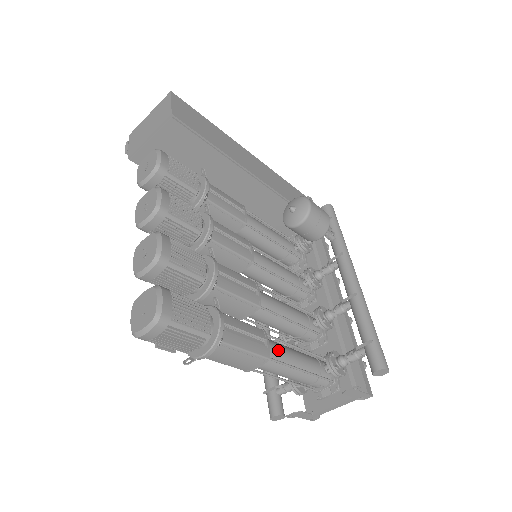
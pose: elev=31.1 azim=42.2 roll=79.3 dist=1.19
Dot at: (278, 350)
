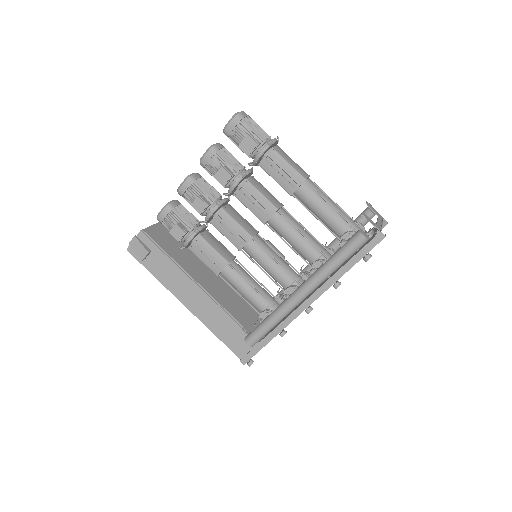
Dot at: occluded
